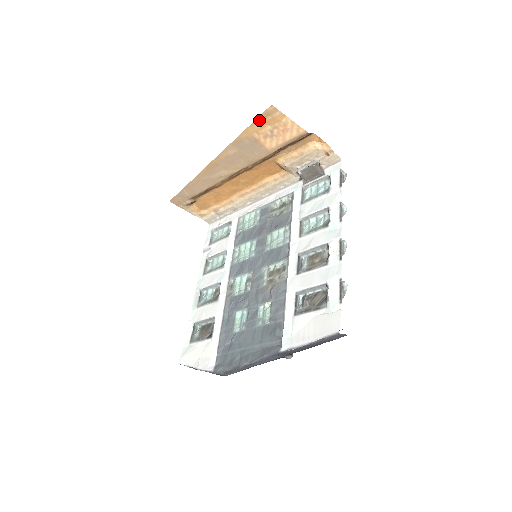
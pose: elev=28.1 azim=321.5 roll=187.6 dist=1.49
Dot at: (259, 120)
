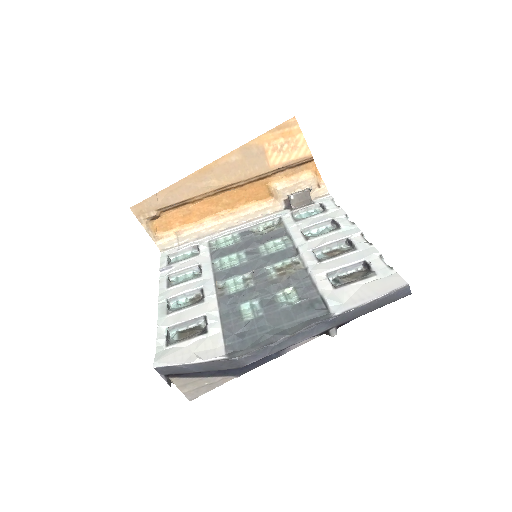
Dot at: (277, 129)
